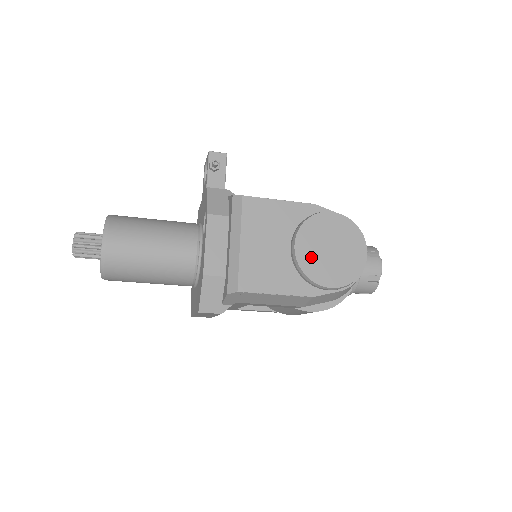
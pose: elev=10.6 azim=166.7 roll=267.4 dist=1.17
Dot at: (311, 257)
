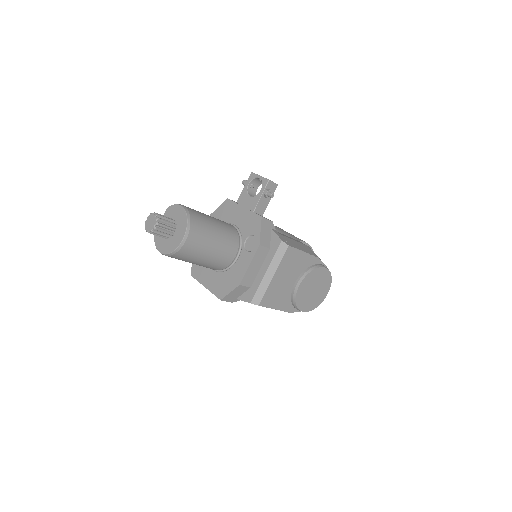
Dot at: (303, 293)
